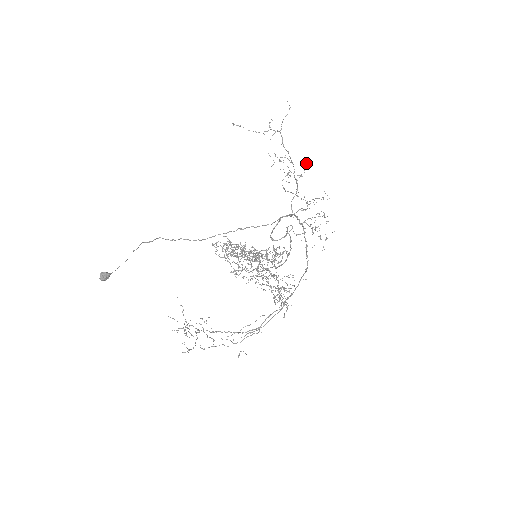
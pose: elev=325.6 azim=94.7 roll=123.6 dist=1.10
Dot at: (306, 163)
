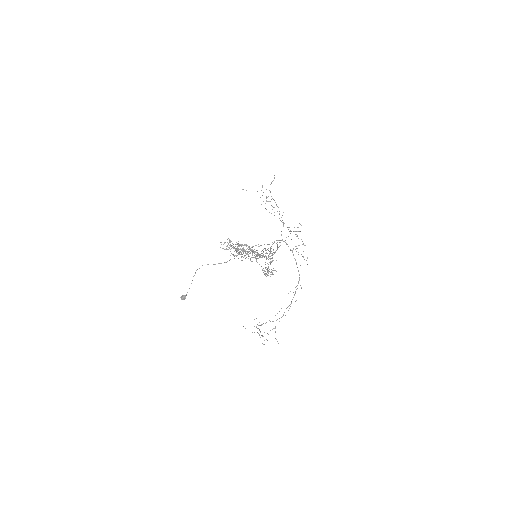
Dot at: occluded
